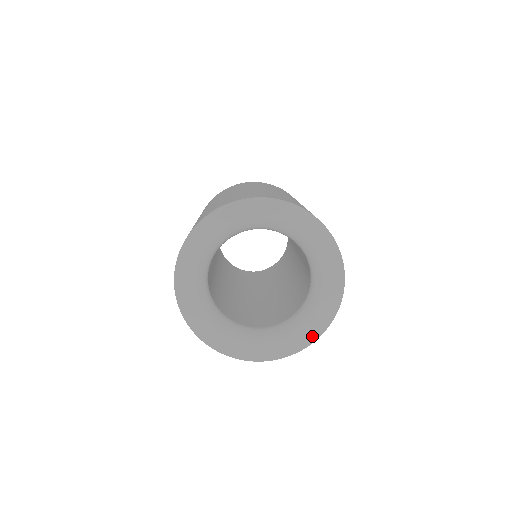
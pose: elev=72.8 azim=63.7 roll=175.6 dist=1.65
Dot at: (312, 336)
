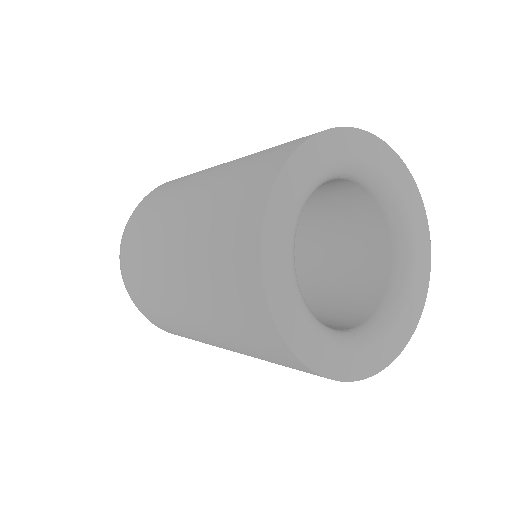
Dot at: (350, 372)
